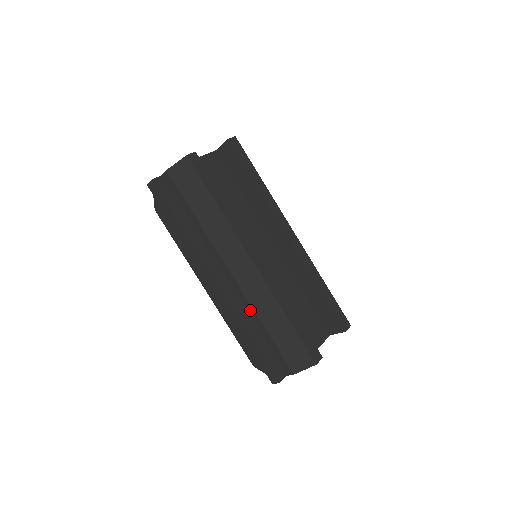
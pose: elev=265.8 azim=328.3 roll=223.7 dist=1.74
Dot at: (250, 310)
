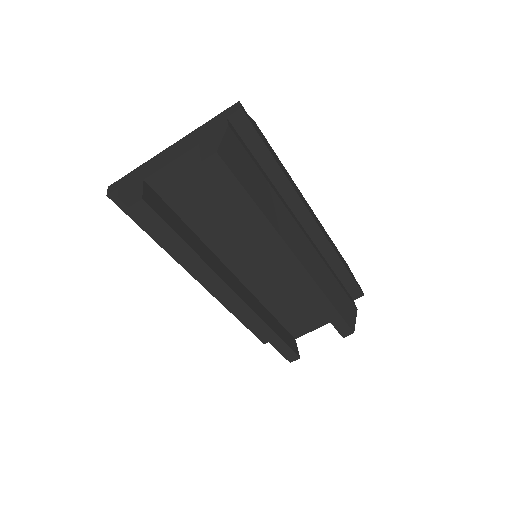
Dot at: occluded
